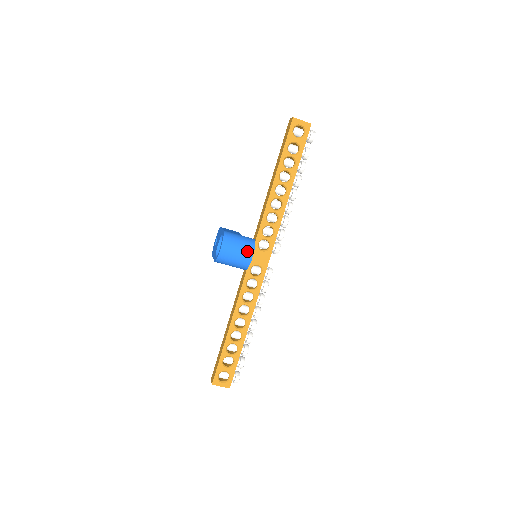
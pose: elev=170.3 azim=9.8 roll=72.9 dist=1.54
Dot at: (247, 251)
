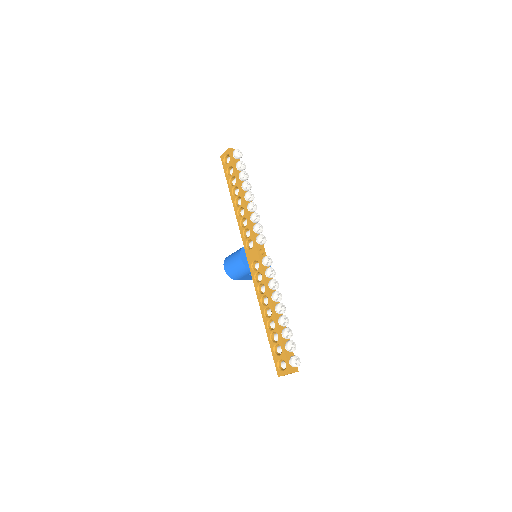
Dot at: (237, 257)
